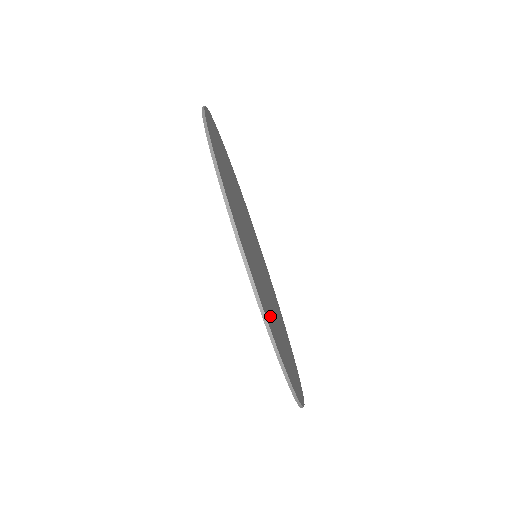
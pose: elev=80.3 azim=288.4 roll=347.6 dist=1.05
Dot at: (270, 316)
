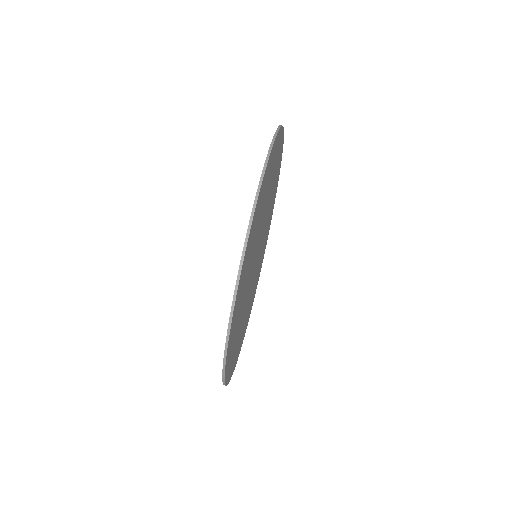
Dot at: (264, 192)
